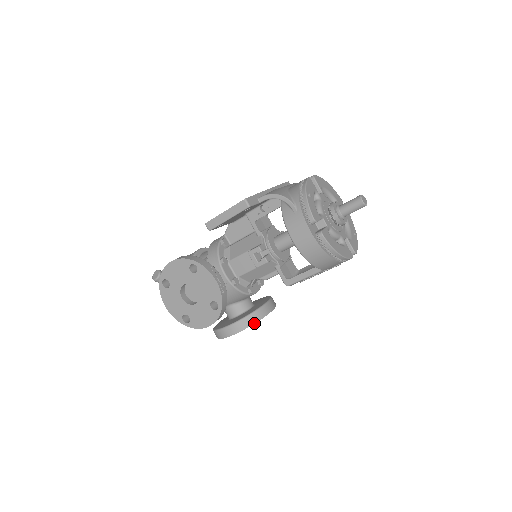
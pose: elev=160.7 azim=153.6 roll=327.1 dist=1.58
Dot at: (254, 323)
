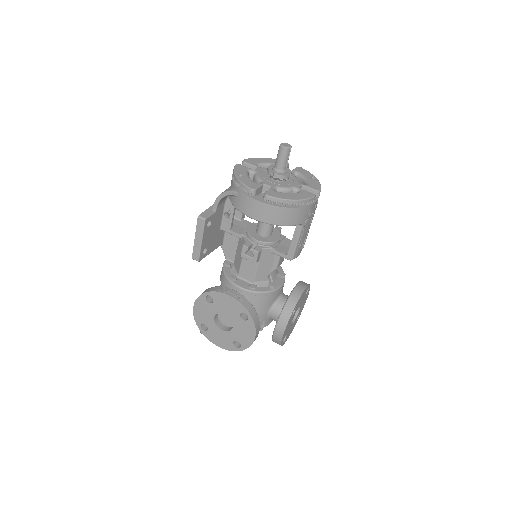
Dot at: (293, 310)
